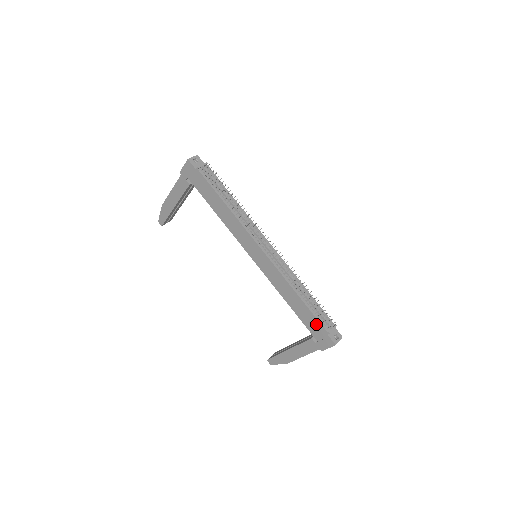
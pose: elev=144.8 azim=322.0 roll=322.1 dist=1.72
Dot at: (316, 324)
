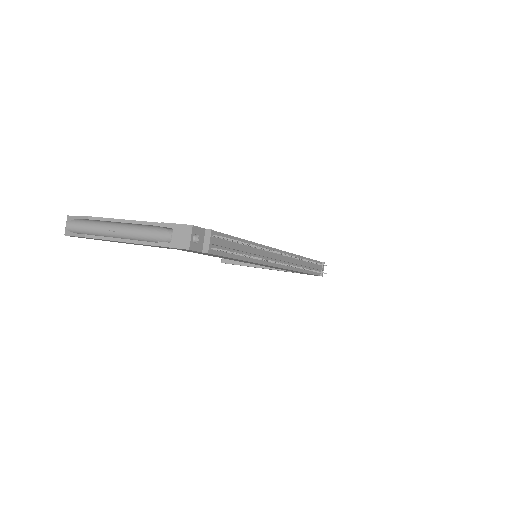
Dot at: (310, 274)
